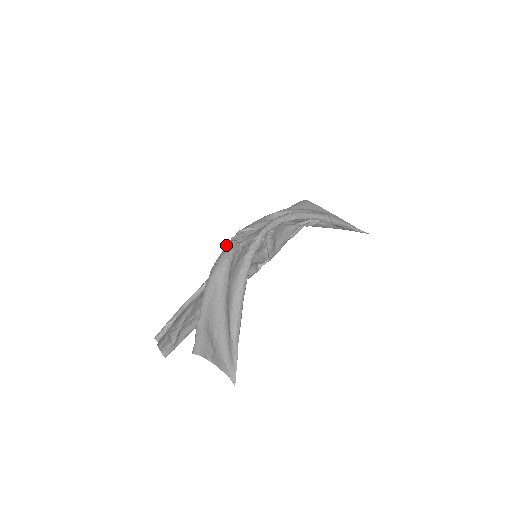
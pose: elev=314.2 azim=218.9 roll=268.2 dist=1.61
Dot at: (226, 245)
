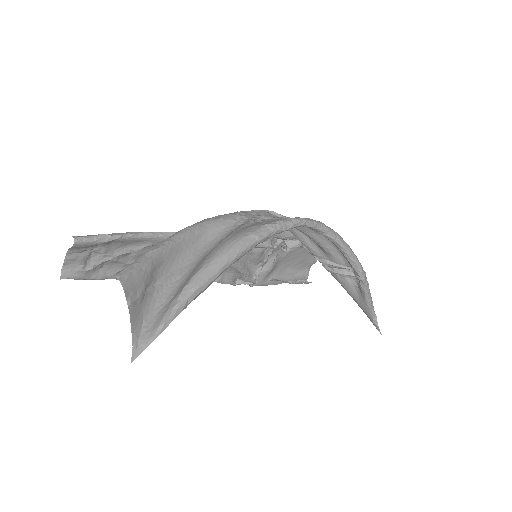
Dot at: (241, 211)
